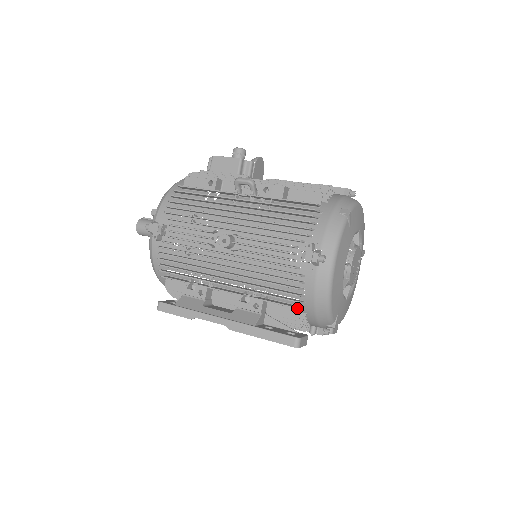
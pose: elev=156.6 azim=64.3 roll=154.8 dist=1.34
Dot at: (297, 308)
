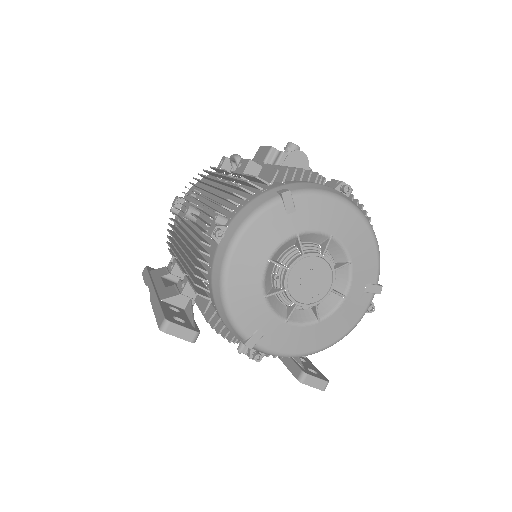
Dot at: (198, 294)
